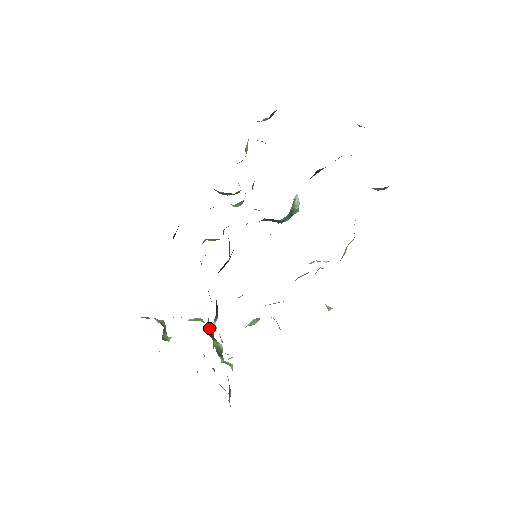
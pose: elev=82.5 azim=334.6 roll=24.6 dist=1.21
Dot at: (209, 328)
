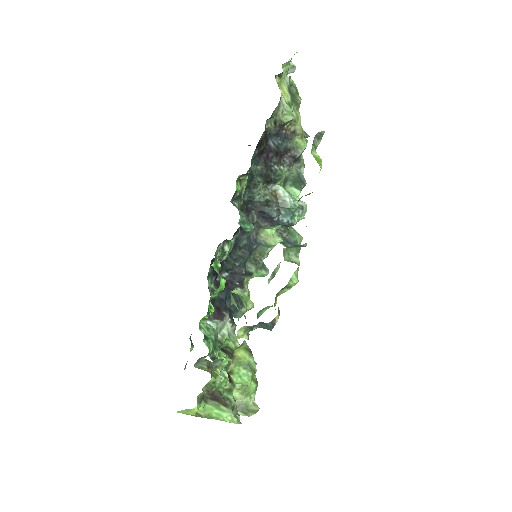
Dot at: (229, 347)
